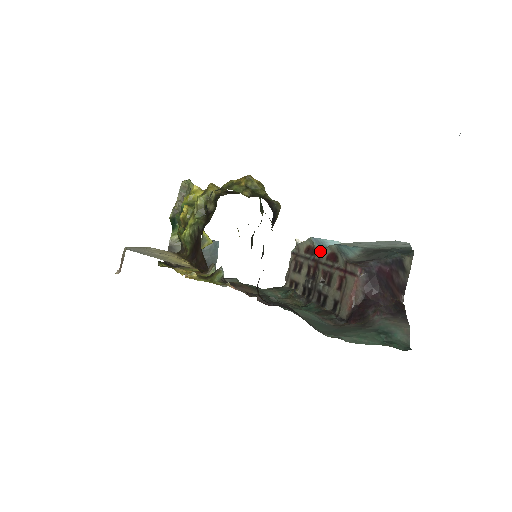
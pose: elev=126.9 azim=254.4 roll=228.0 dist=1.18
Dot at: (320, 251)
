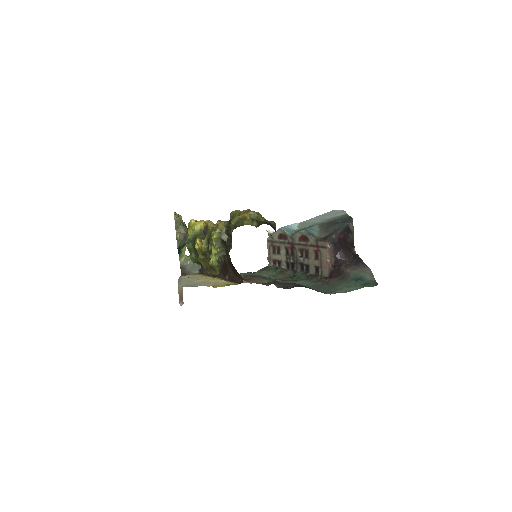
Dot at: (292, 236)
